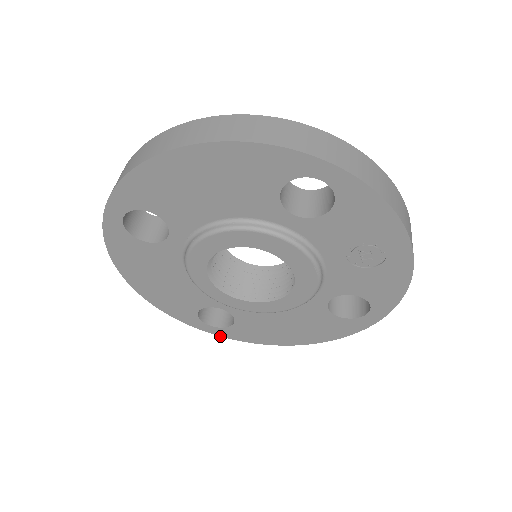
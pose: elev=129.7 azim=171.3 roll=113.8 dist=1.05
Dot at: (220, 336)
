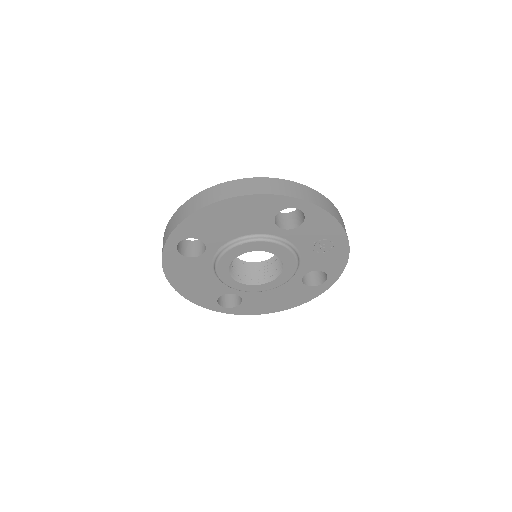
Dot at: occluded
